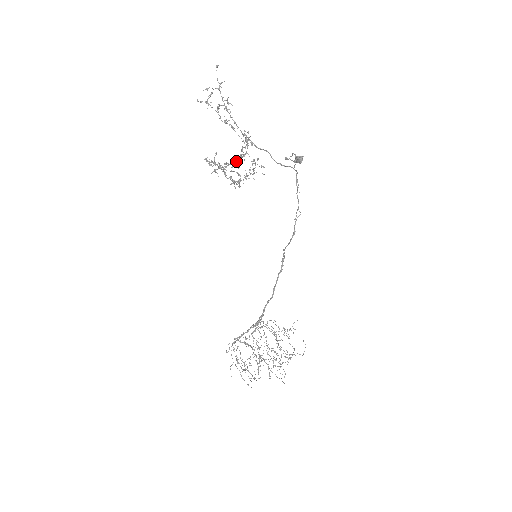
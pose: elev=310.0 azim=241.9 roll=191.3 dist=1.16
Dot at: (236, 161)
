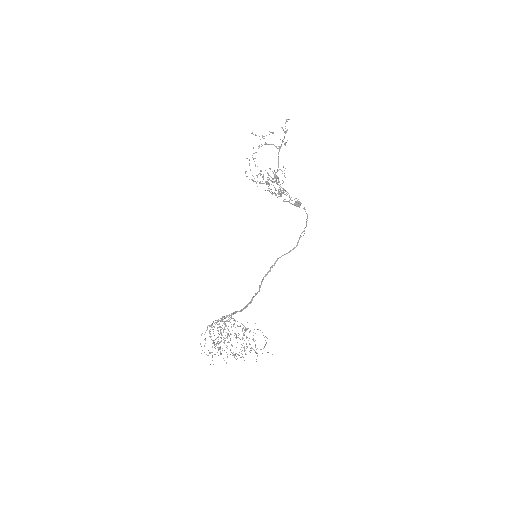
Dot at: occluded
